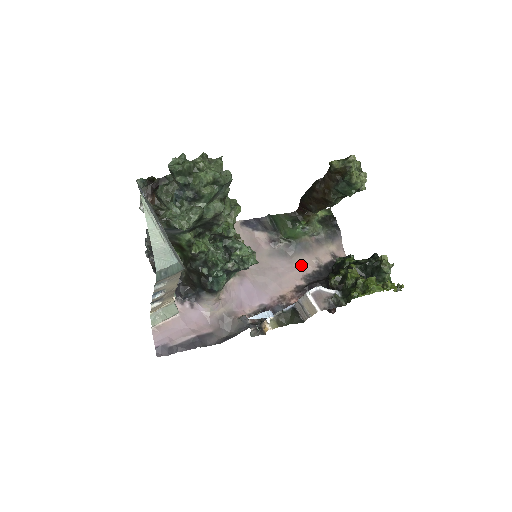
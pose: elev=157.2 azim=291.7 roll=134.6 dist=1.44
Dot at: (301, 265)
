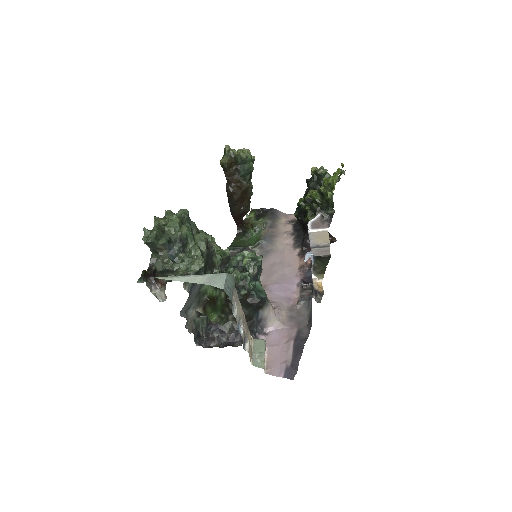
Dot at: (283, 245)
